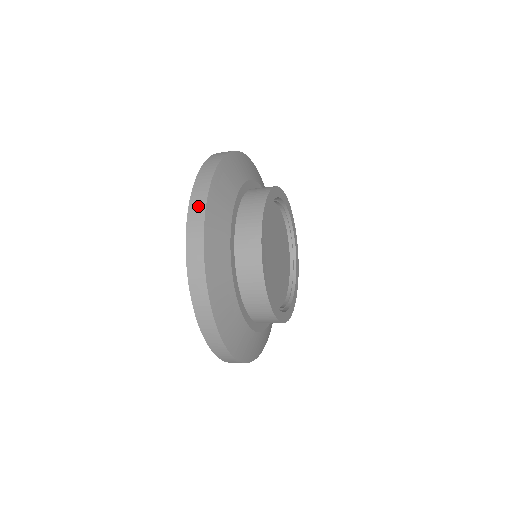
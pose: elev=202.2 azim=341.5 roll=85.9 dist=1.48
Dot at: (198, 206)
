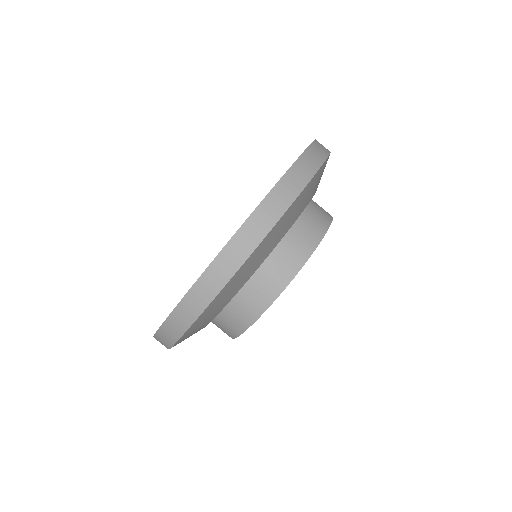
Dot at: (192, 308)
